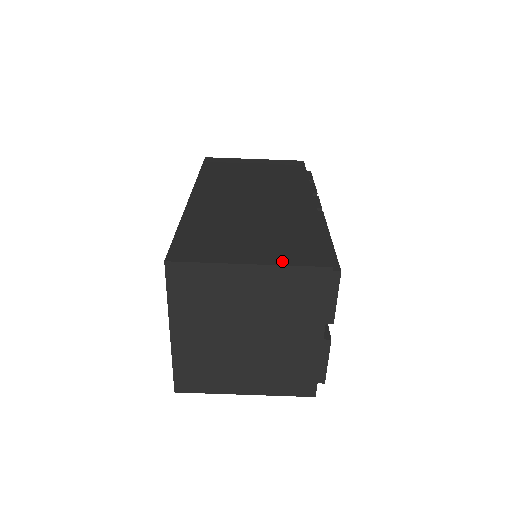
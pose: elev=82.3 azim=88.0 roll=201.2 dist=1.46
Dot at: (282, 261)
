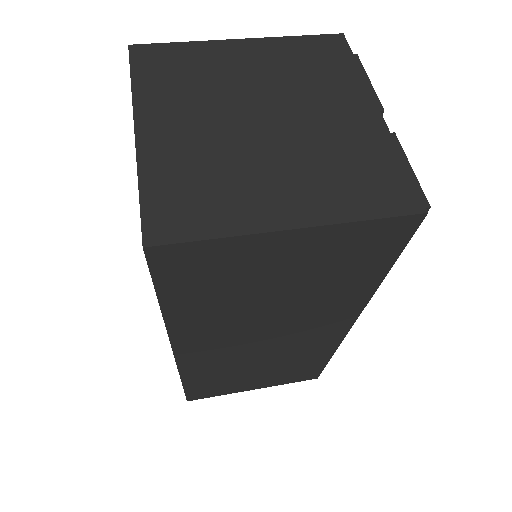
Dot at: occluded
